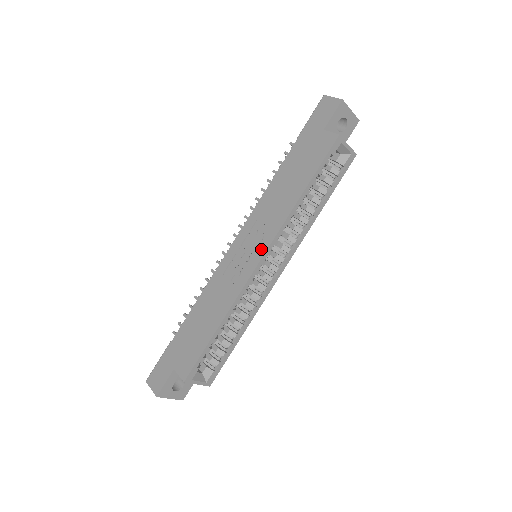
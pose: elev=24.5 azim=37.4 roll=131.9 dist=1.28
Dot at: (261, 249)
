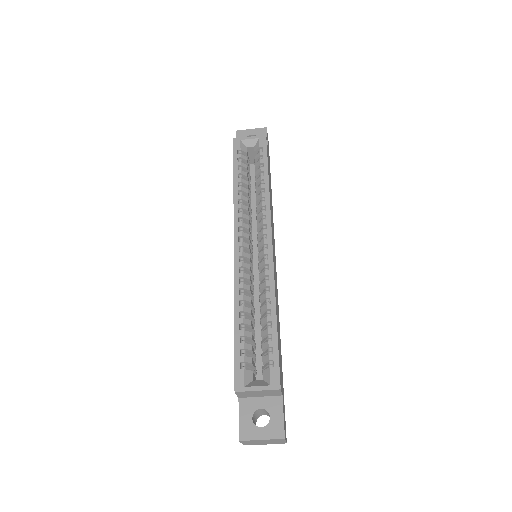
Dot at: occluded
